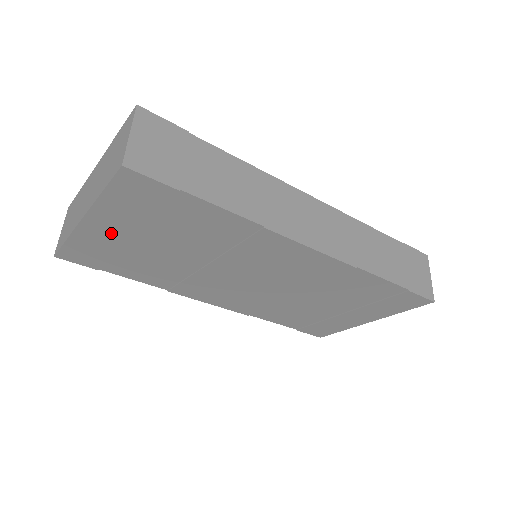
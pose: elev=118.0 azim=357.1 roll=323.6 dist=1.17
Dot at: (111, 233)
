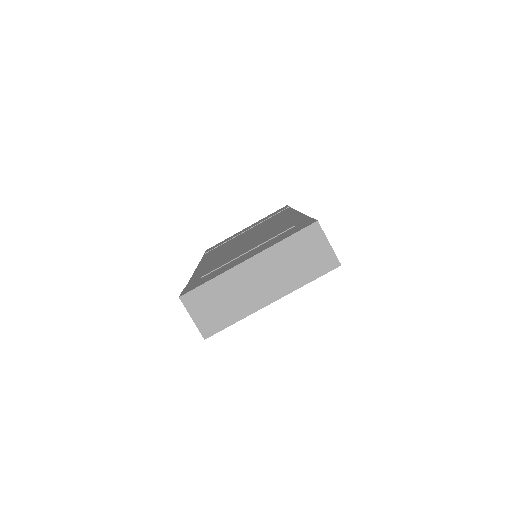
Dot at: occluded
